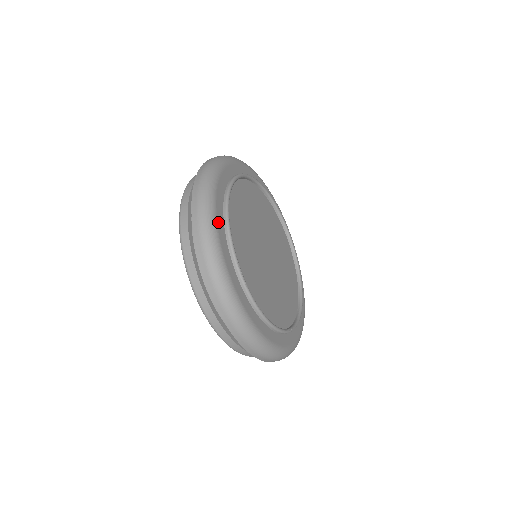
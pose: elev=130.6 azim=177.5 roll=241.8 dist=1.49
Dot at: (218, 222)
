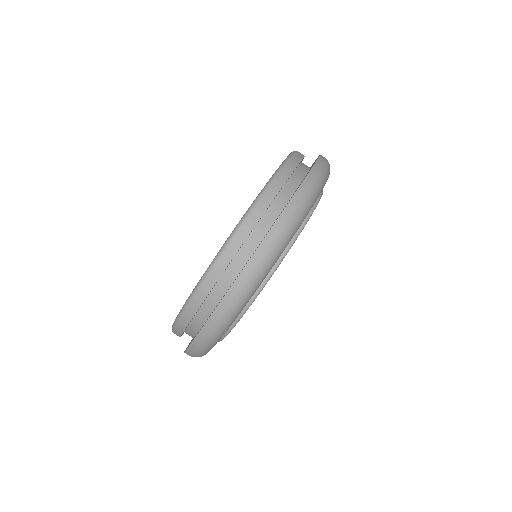
Dot at: occluded
